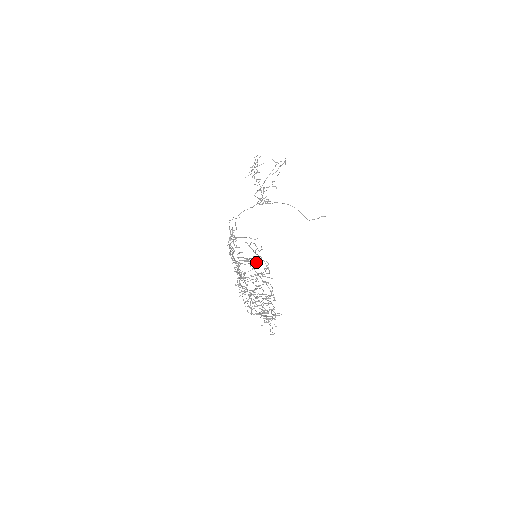
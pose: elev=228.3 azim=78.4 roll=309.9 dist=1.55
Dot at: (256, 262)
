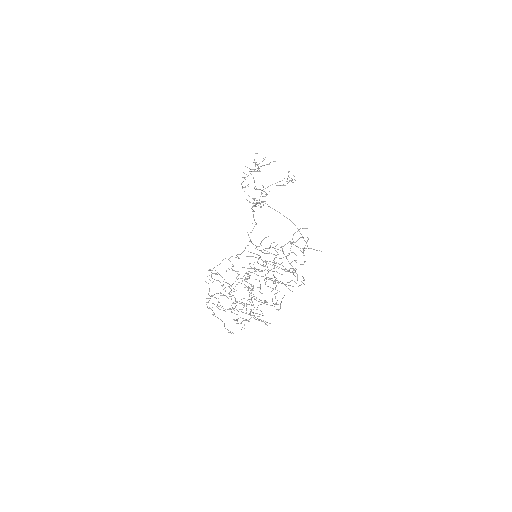
Dot at: occluded
